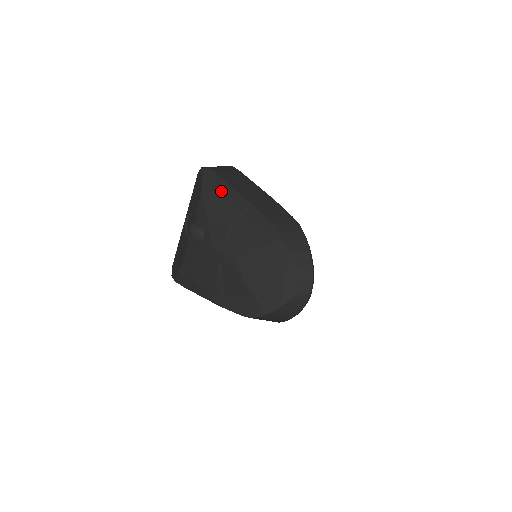
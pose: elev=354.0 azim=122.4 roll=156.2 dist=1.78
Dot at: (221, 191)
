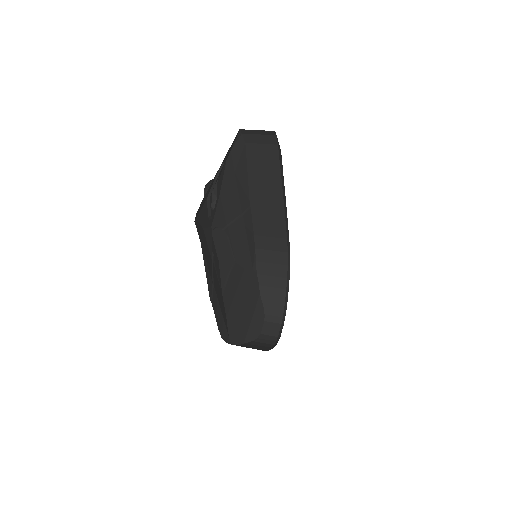
Dot at: (239, 173)
